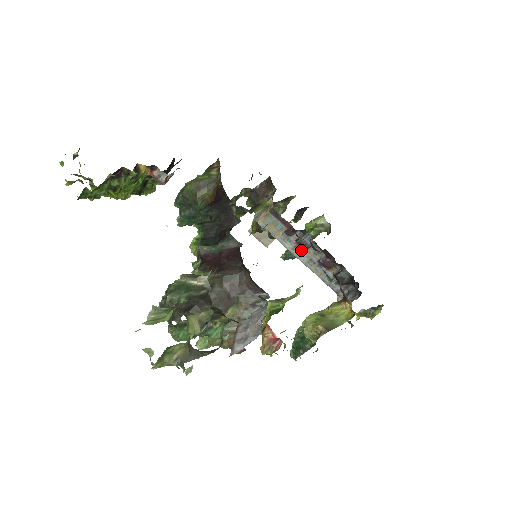
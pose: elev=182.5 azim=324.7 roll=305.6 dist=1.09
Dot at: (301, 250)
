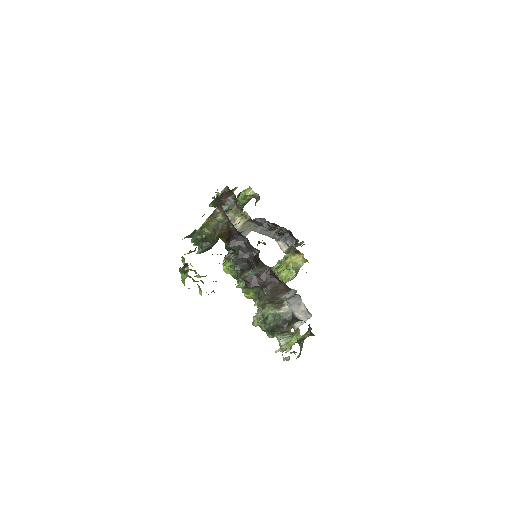
Dot at: (257, 227)
